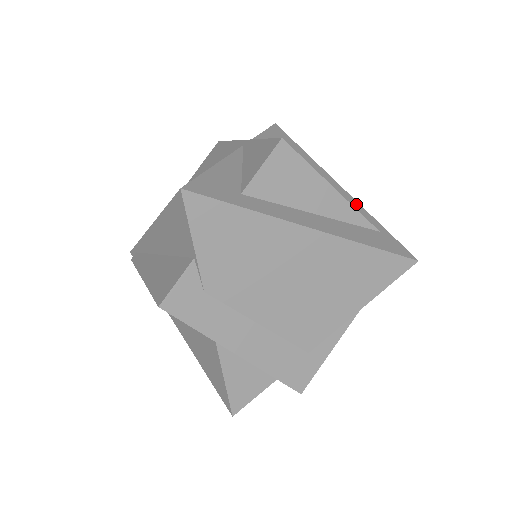
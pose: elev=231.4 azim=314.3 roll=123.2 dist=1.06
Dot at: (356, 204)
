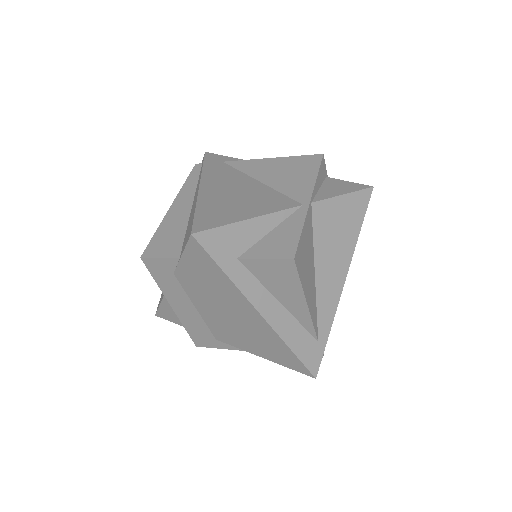
Dot at: (333, 308)
